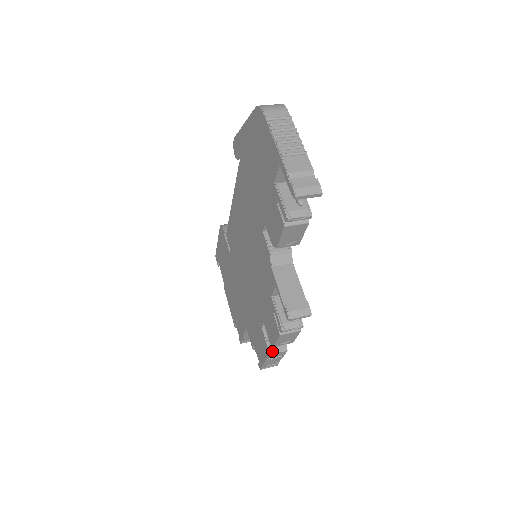
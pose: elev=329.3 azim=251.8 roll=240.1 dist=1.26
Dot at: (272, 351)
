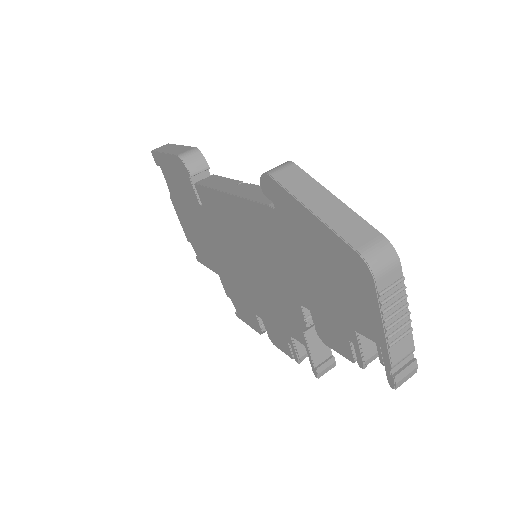
Dot at: (264, 332)
